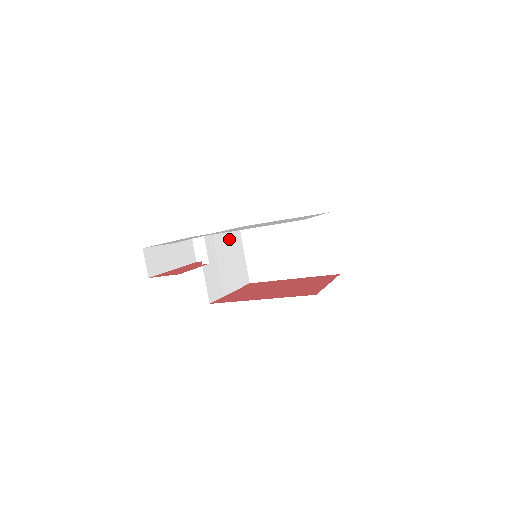
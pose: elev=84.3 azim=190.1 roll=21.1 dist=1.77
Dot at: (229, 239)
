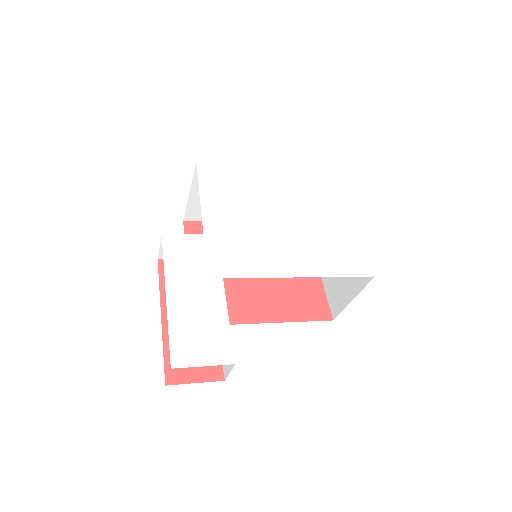
Dot at: occluded
